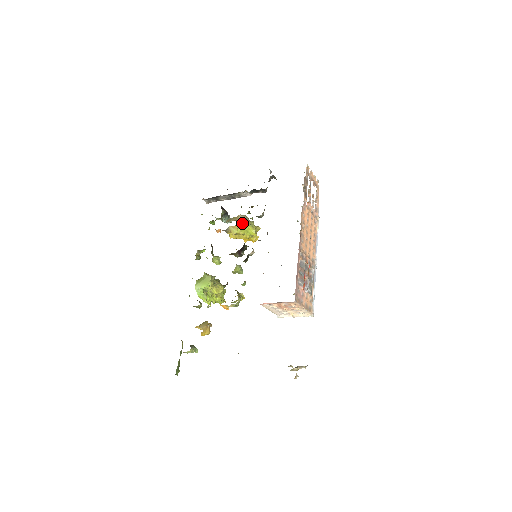
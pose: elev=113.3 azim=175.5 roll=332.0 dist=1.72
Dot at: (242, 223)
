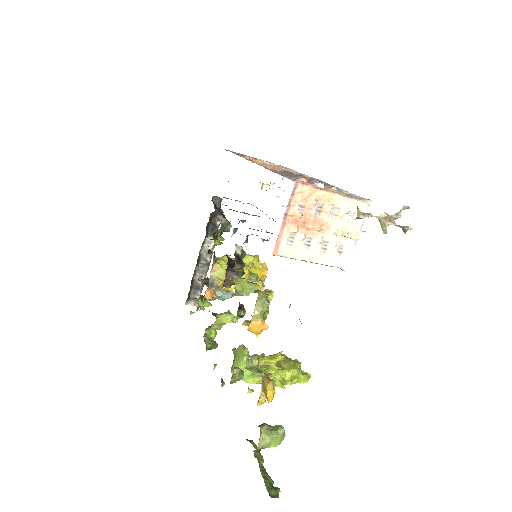
Dot at: (222, 259)
